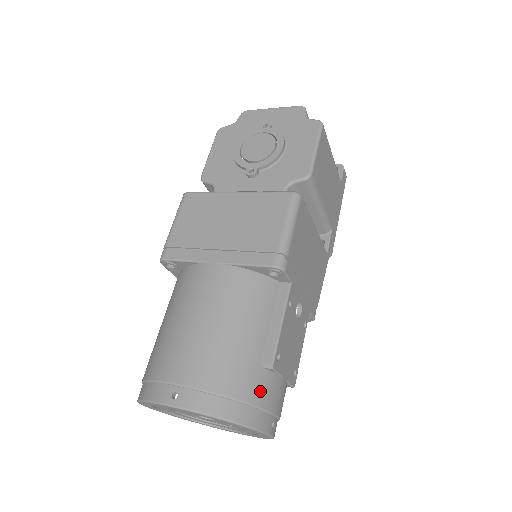
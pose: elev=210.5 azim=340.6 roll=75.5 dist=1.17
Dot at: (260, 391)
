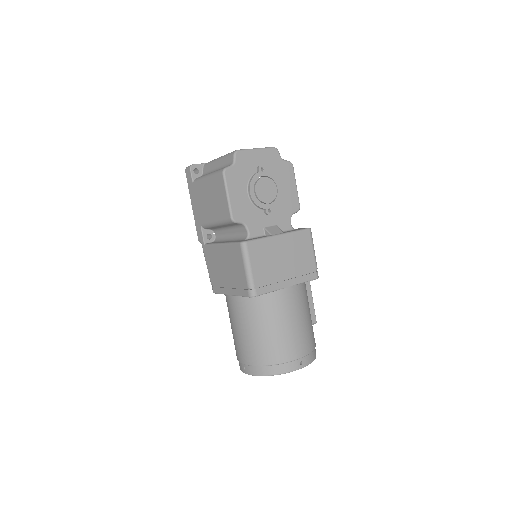
Dot at: occluded
